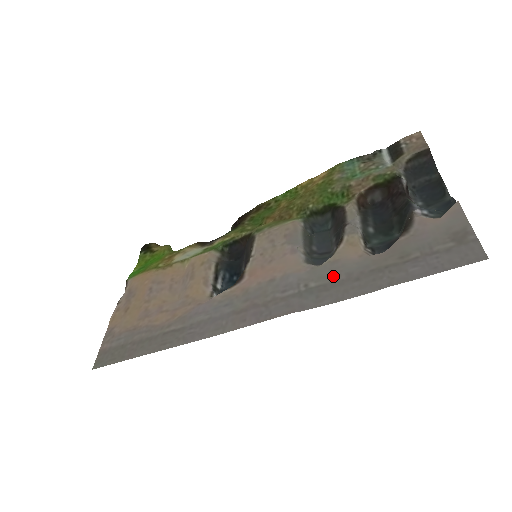
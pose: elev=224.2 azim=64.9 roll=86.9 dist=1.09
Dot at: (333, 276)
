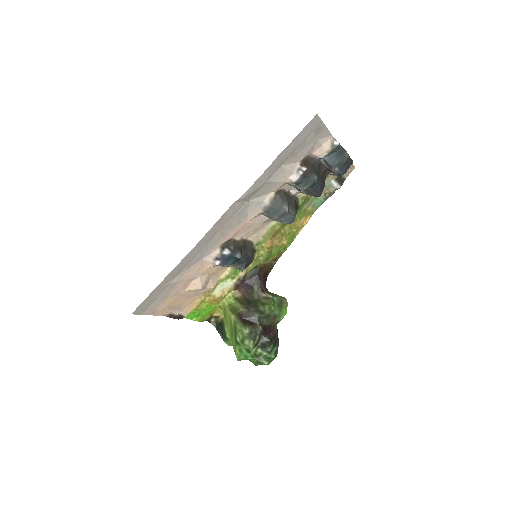
Dot at: (262, 189)
